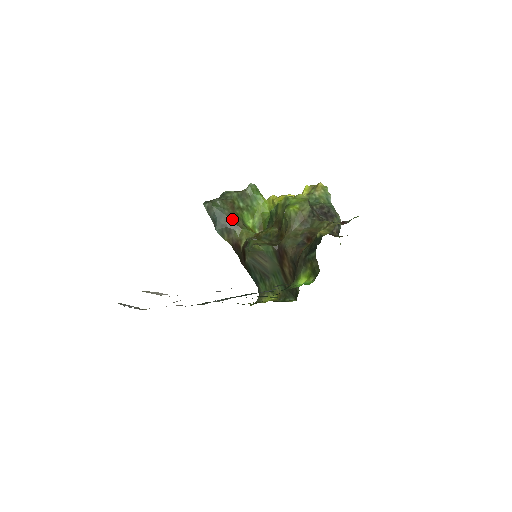
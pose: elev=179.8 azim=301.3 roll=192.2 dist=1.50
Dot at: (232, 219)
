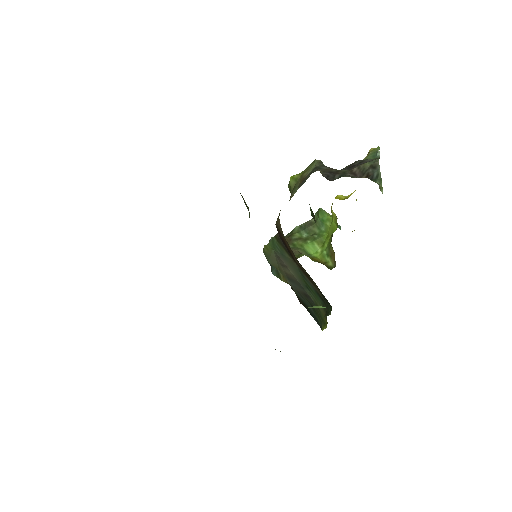
Dot at: occluded
